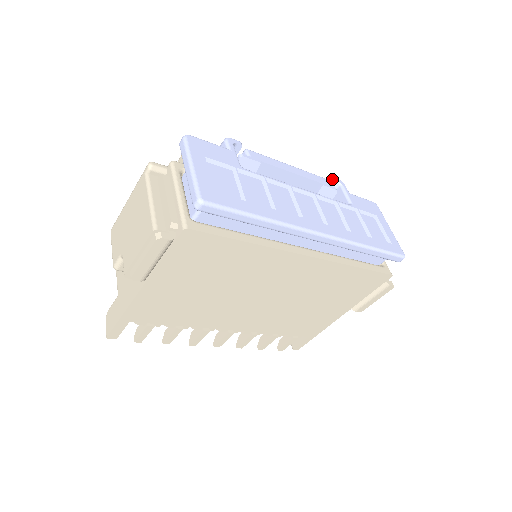
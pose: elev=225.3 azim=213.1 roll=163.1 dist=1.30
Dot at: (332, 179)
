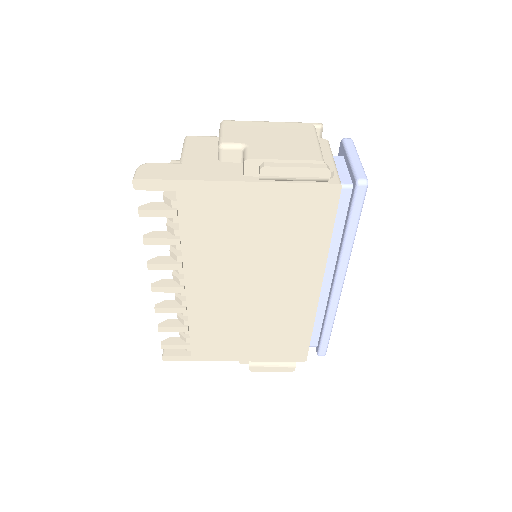
Dot at: occluded
